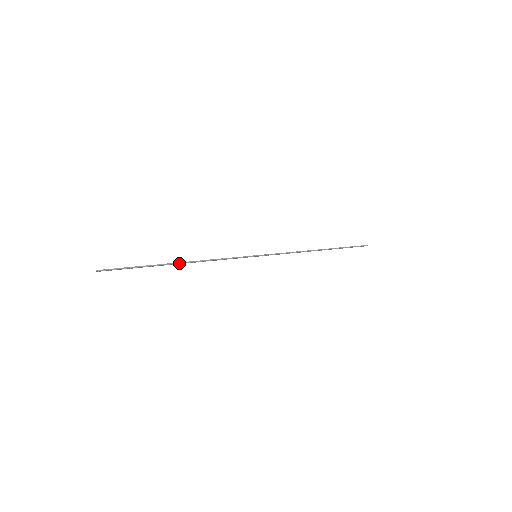
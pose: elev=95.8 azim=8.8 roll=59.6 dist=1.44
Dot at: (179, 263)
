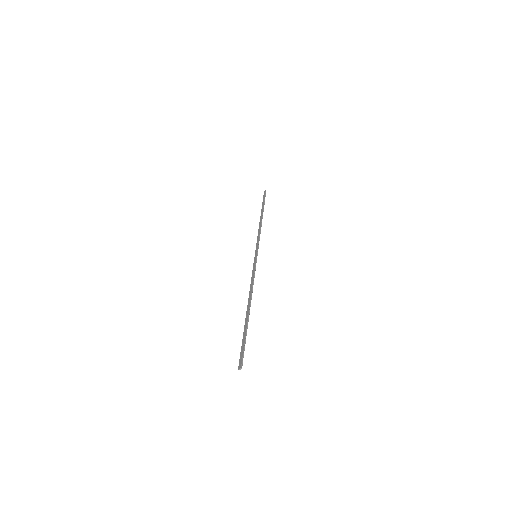
Dot at: occluded
